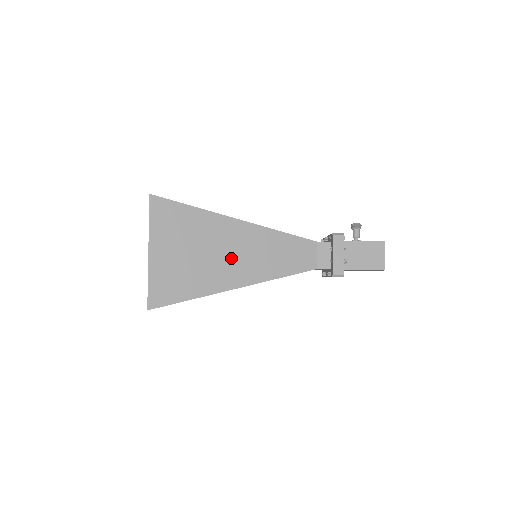
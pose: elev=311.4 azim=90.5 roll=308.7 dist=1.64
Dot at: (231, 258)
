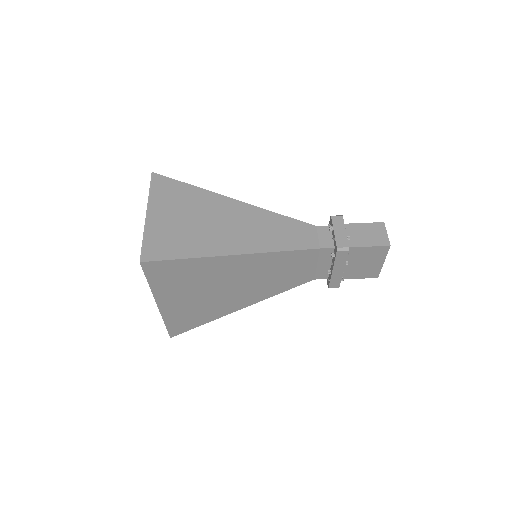
Dot at: (230, 229)
